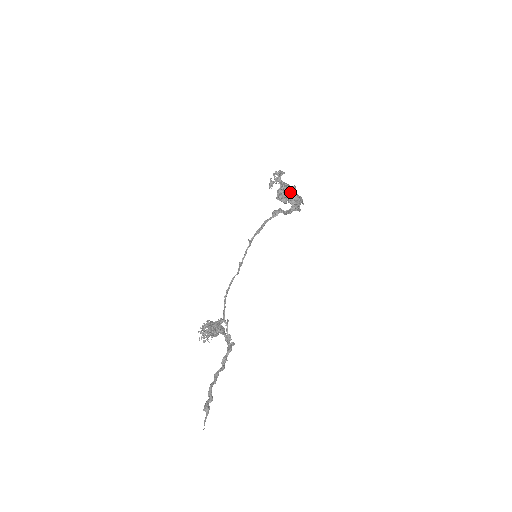
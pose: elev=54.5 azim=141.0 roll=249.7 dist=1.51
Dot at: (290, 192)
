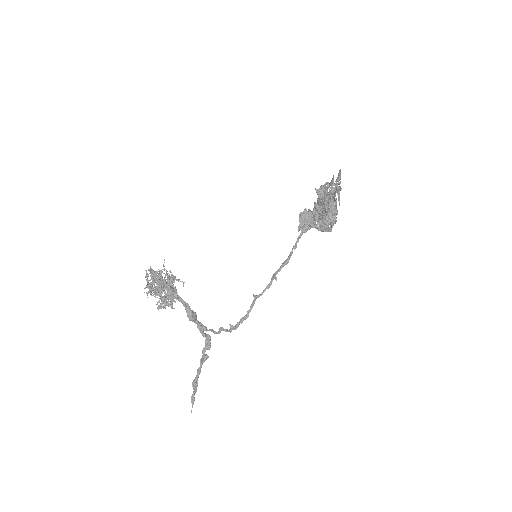
Dot at: occluded
